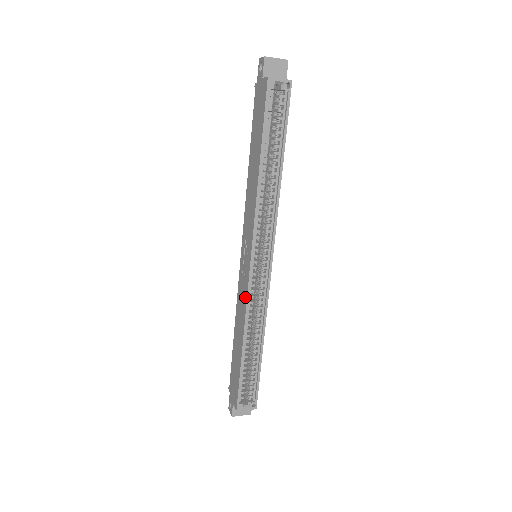
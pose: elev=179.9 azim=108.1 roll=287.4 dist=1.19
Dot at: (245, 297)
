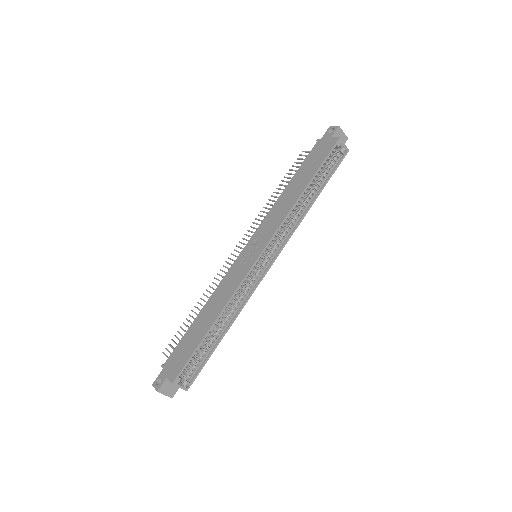
Dot at: (238, 281)
